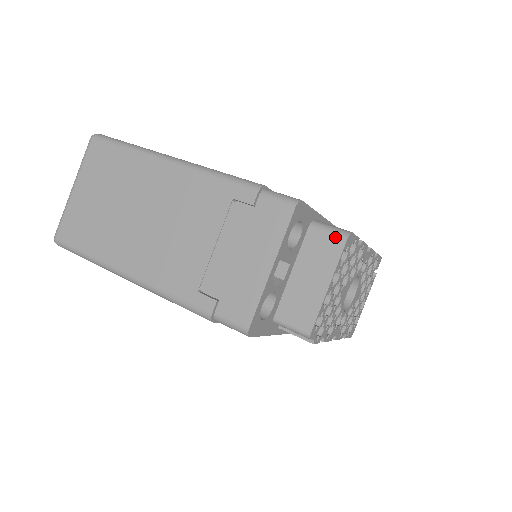
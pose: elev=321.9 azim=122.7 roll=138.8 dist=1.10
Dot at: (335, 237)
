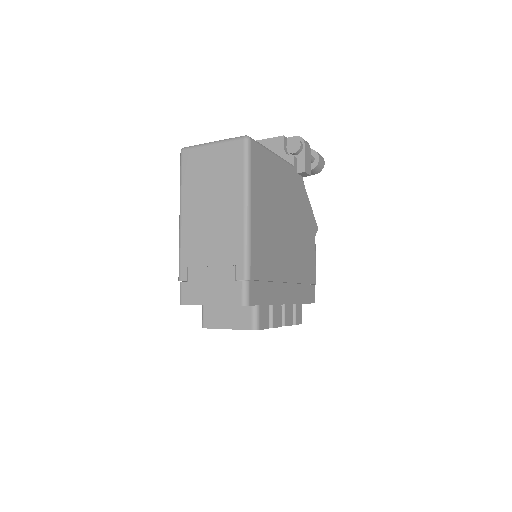
Dot at: (251, 323)
